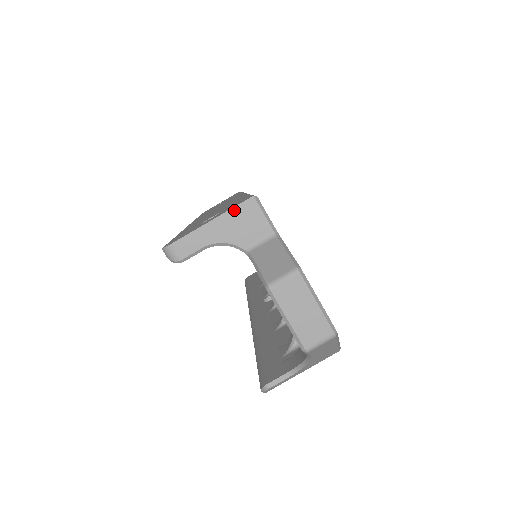
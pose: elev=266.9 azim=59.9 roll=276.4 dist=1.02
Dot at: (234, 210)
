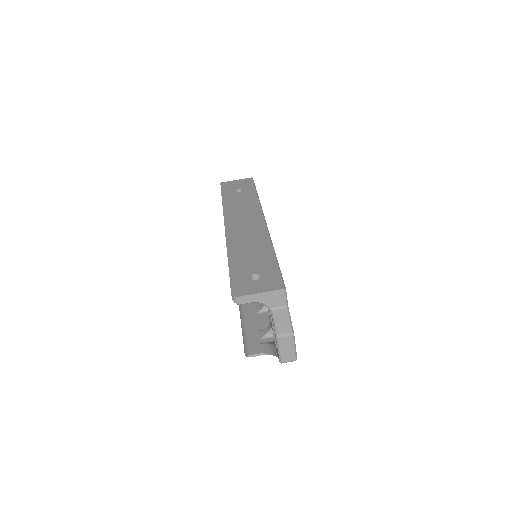
Dot at: (273, 292)
